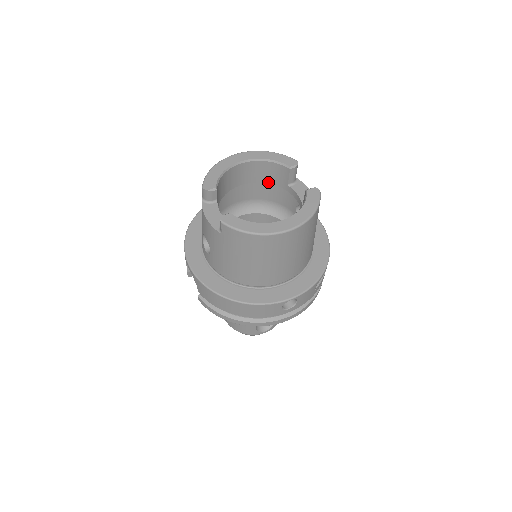
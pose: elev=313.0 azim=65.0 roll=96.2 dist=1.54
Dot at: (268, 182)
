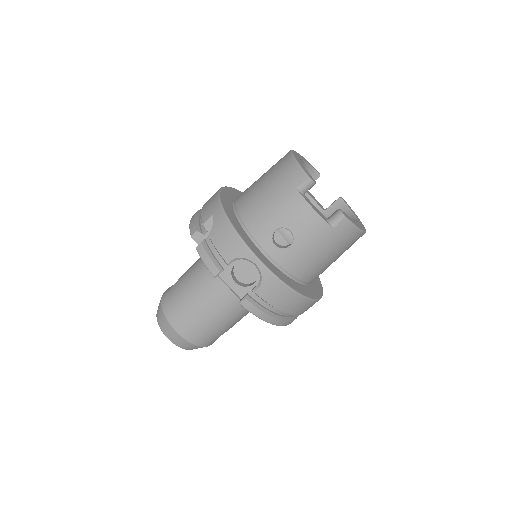
Dot at: occluded
